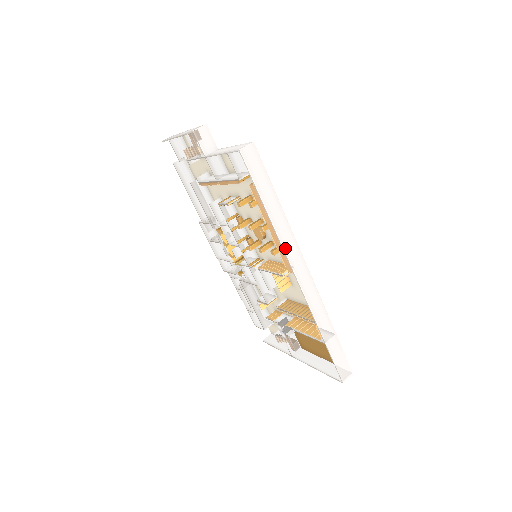
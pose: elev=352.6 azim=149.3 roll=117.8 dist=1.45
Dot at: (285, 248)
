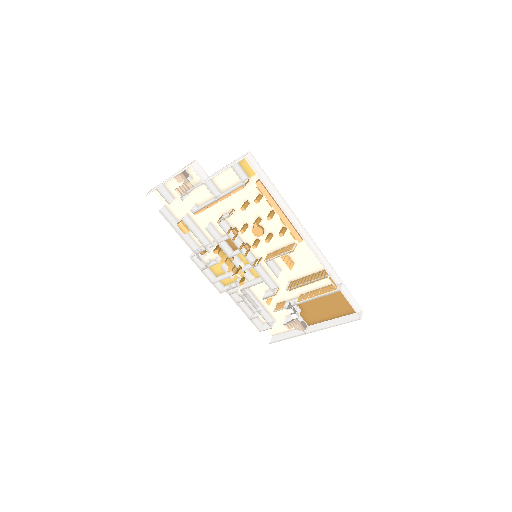
Dot at: (293, 223)
